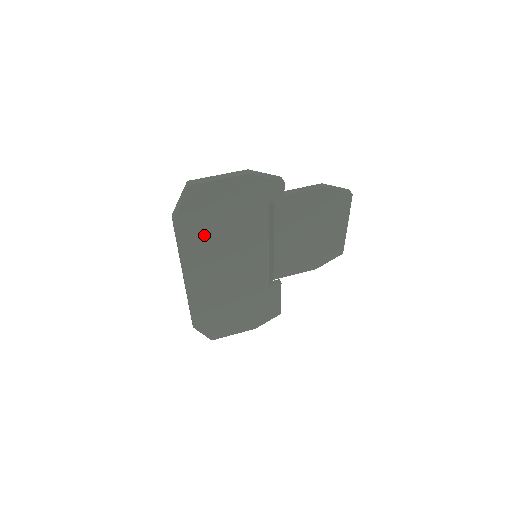
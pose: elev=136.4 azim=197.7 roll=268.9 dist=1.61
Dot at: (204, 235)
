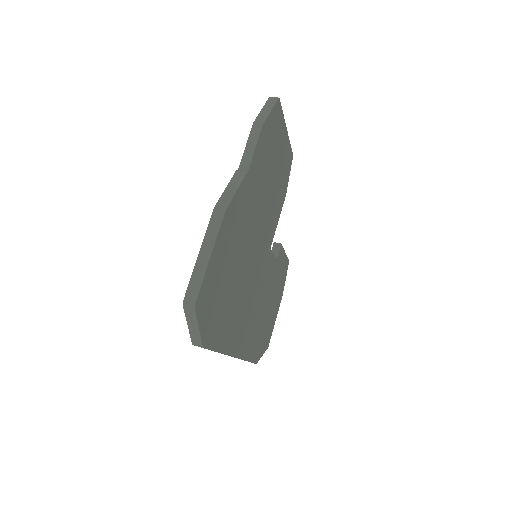
Dot at: (227, 312)
